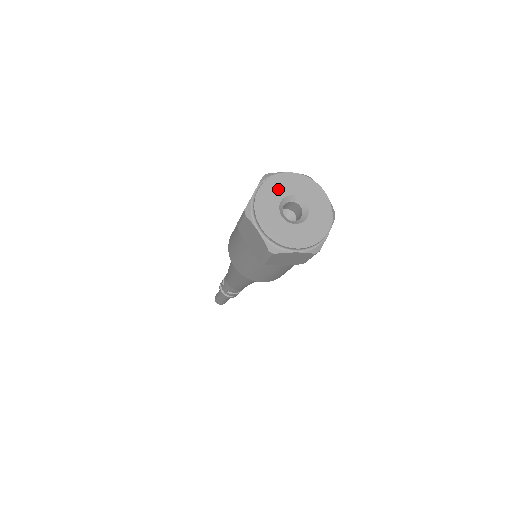
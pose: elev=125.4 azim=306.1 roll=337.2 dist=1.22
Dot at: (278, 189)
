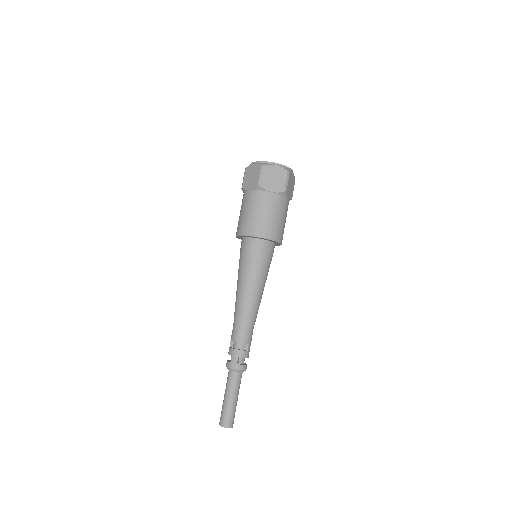
Dot at: occluded
